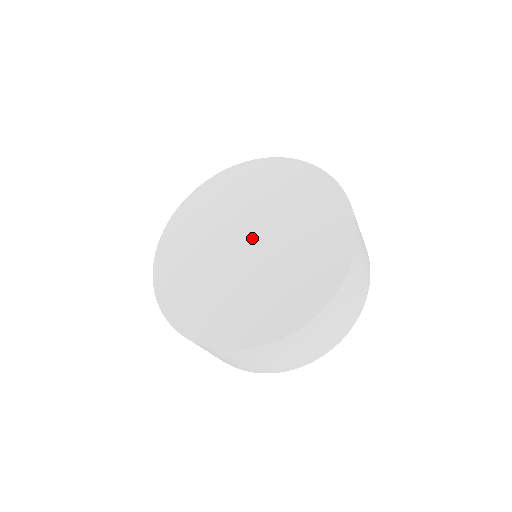
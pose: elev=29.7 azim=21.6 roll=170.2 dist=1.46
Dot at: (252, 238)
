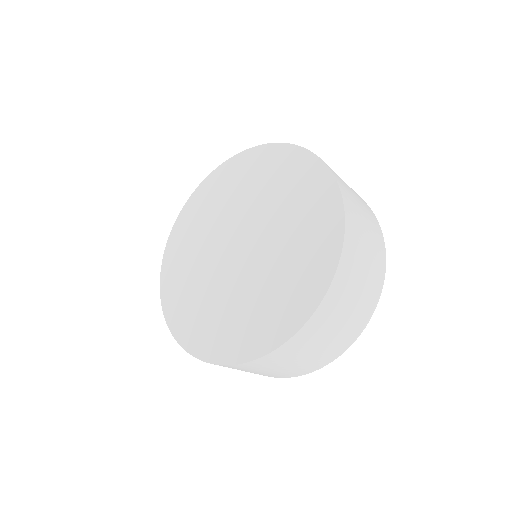
Dot at: (245, 247)
